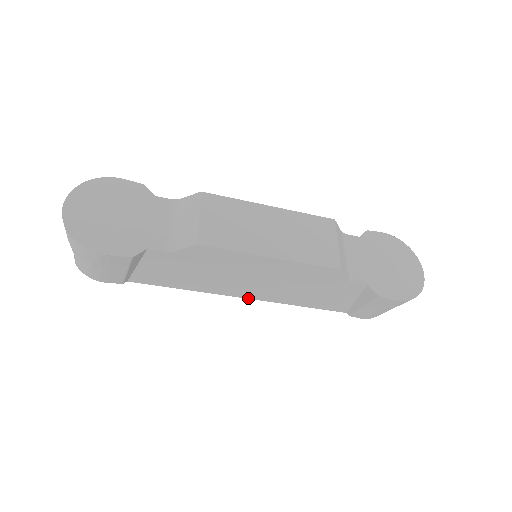
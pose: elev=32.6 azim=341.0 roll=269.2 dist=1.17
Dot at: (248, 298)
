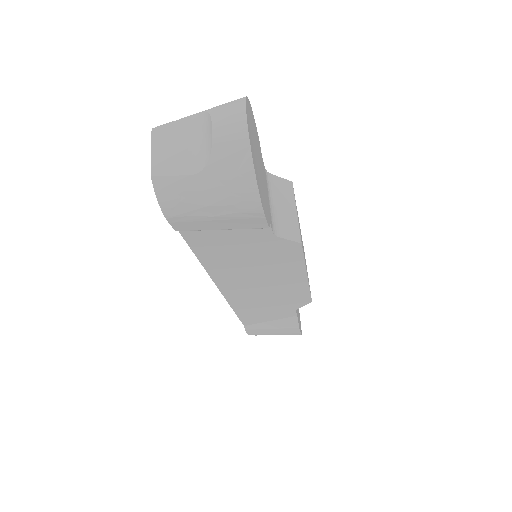
Dot at: (221, 291)
